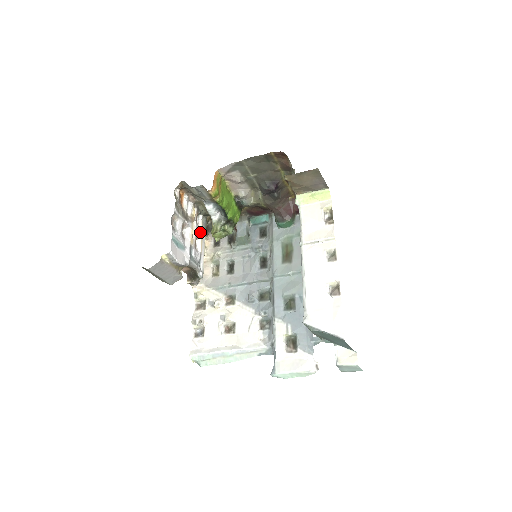
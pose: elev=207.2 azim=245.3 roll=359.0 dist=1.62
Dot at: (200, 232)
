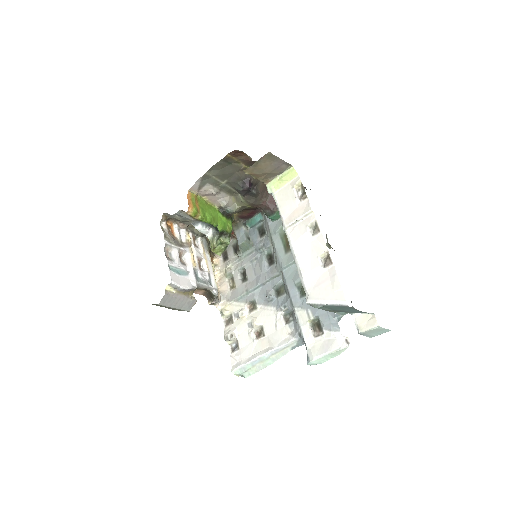
Dot at: (202, 253)
